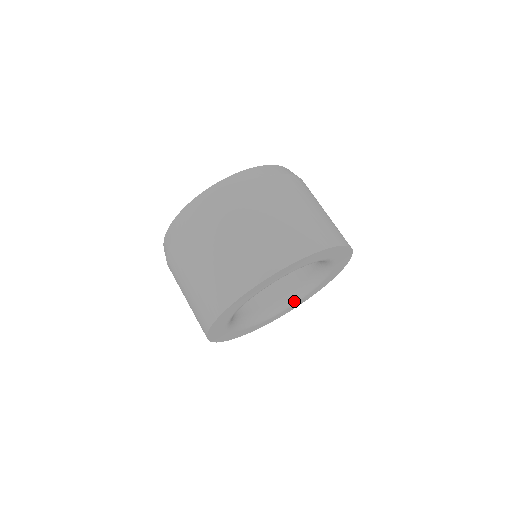
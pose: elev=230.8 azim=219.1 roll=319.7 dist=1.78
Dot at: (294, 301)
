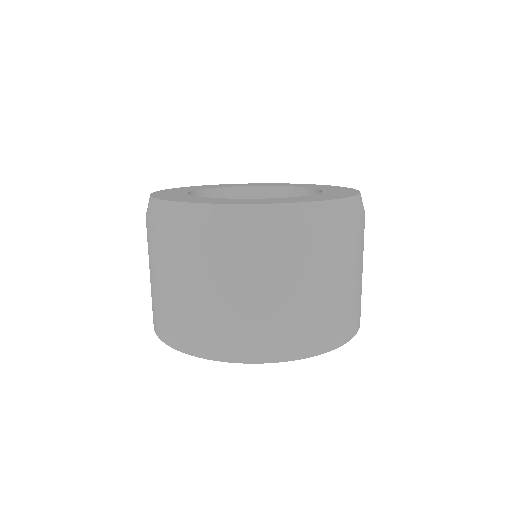
Dot at: occluded
